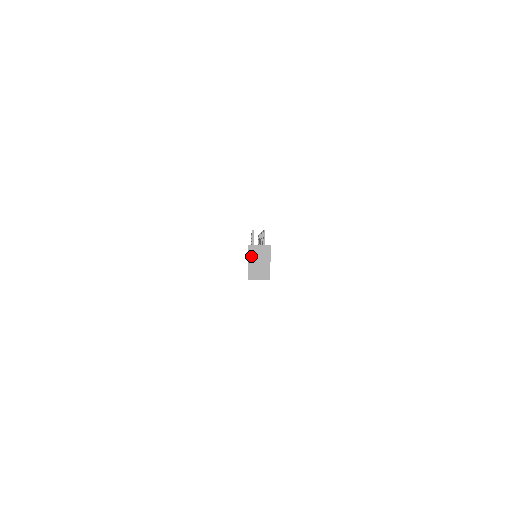
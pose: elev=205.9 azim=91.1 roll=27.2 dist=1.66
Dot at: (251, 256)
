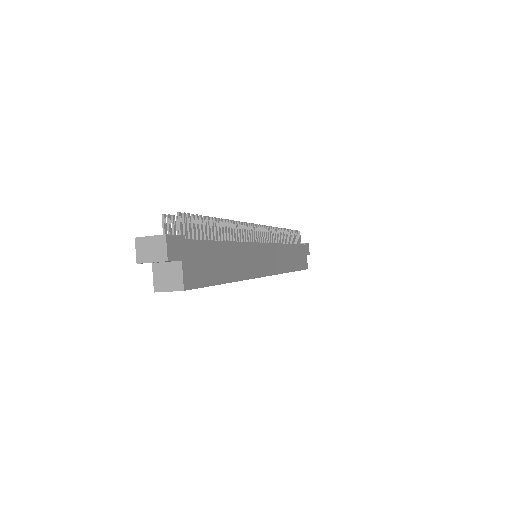
Dot at: (140, 254)
